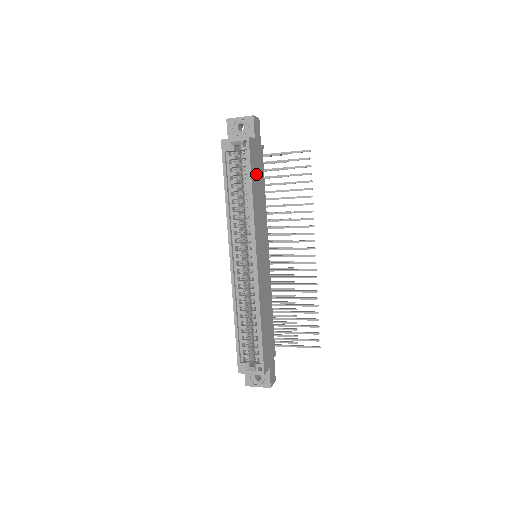
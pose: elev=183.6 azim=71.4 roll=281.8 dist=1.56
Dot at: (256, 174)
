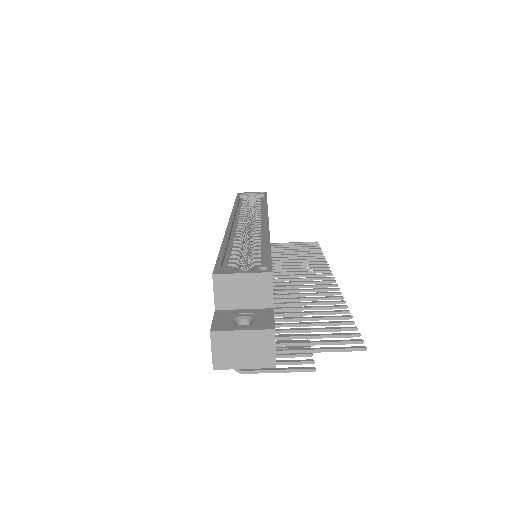
Dot at: occluded
